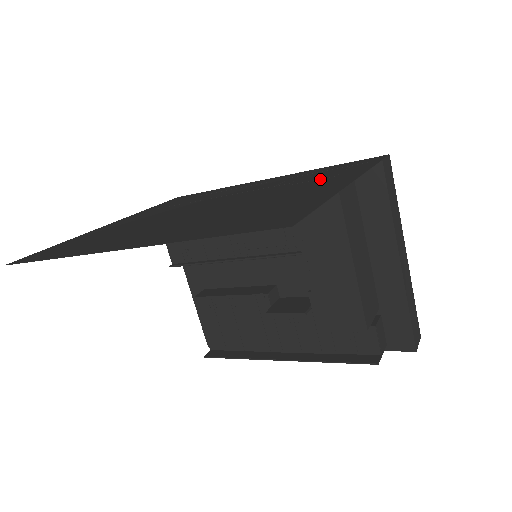
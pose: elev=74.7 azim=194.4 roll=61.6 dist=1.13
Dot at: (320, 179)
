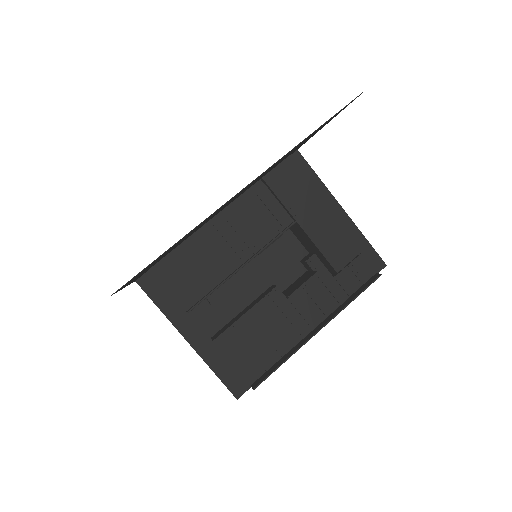
Dot at: occluded
